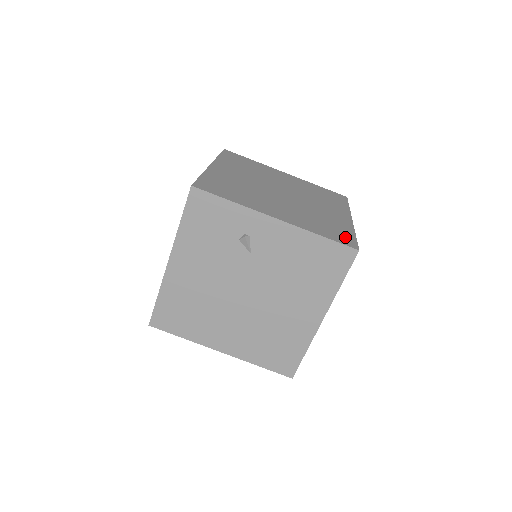
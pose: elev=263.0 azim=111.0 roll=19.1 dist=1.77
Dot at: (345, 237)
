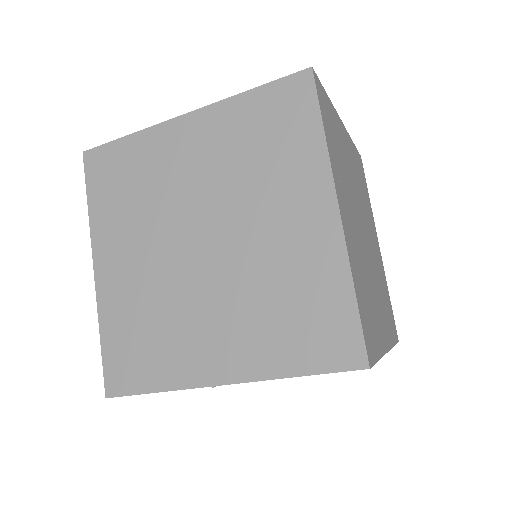
Dot at: (337, 332)
